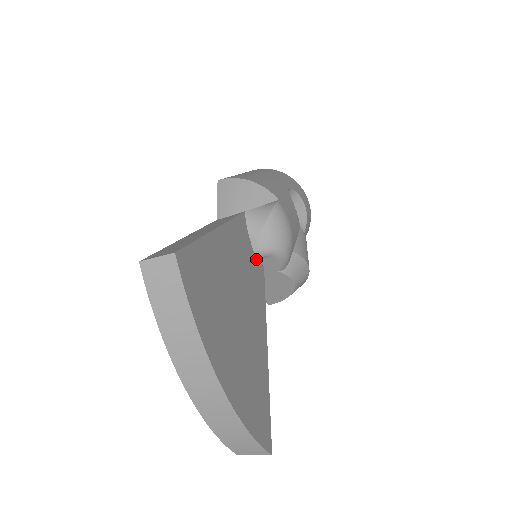
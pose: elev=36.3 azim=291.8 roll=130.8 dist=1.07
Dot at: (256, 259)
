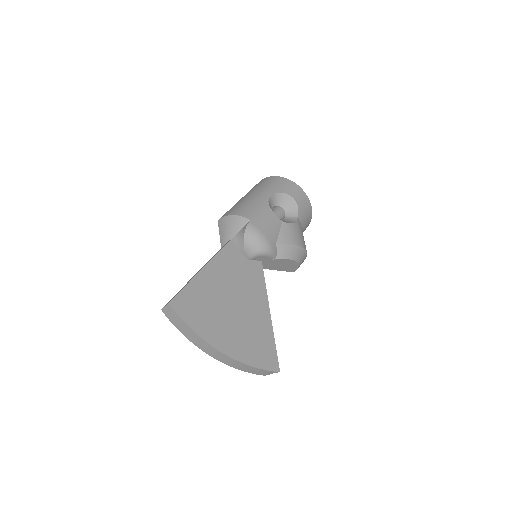
Dot at: (251, 262)
